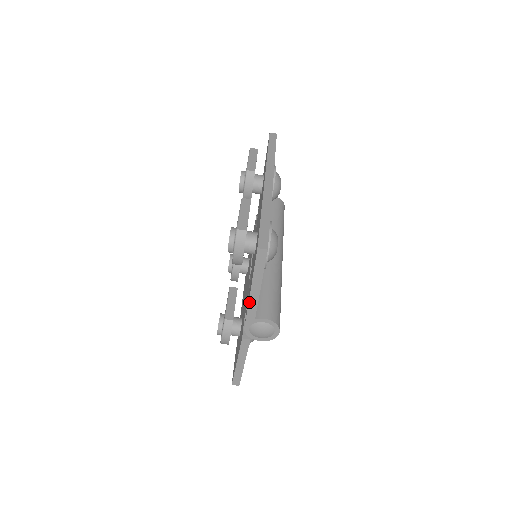
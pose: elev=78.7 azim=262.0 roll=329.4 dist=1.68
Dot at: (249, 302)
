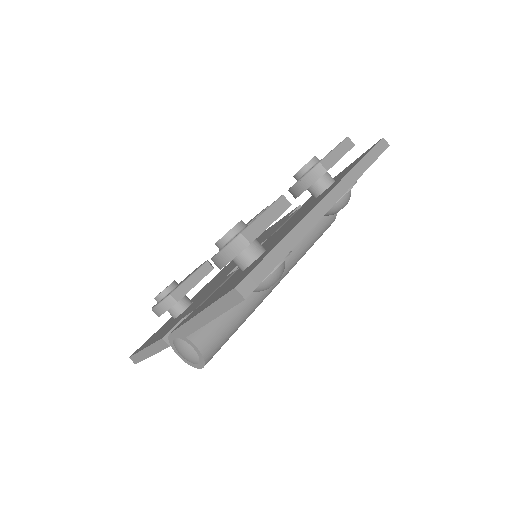
Dot at: (190, 320)
